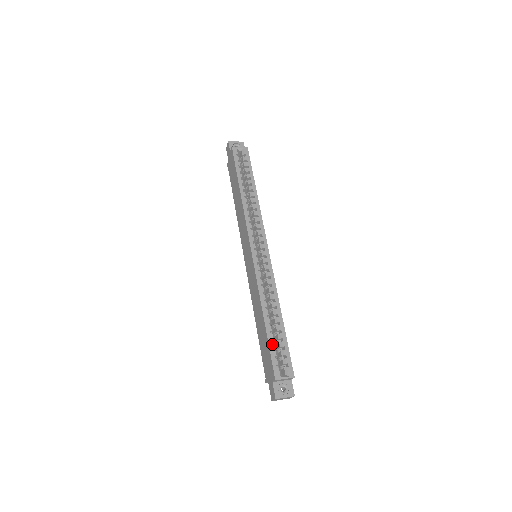
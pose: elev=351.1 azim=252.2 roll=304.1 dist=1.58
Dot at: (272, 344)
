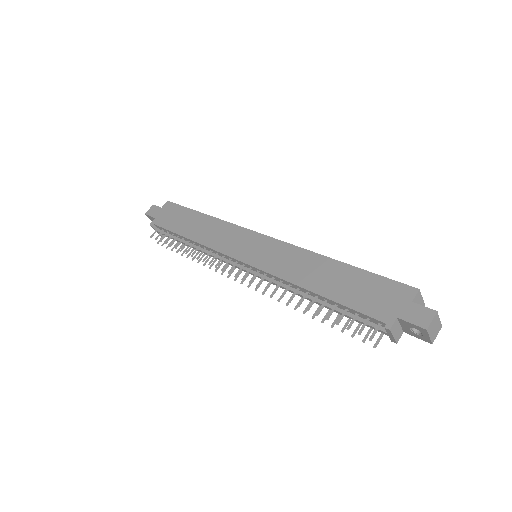
Dot at: (372, 275)
